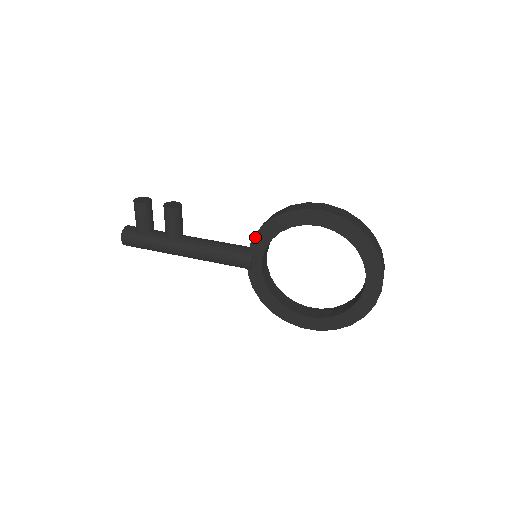
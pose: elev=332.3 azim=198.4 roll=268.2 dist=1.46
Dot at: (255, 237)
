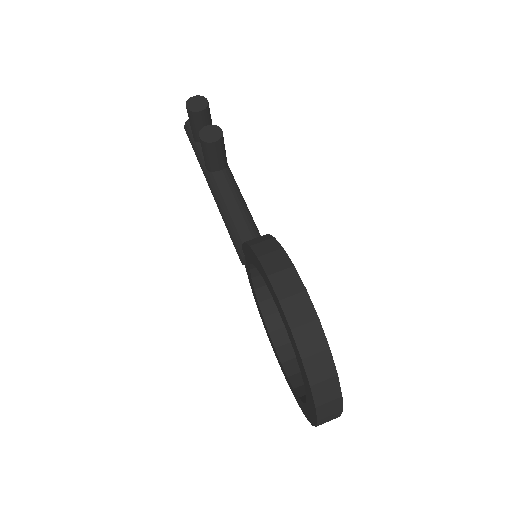
Dot at: (244, 244)
